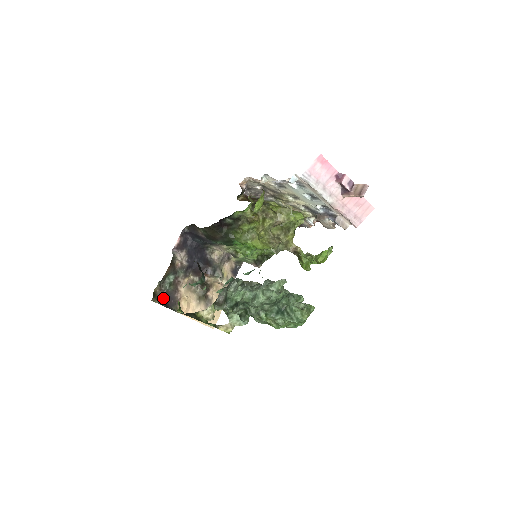
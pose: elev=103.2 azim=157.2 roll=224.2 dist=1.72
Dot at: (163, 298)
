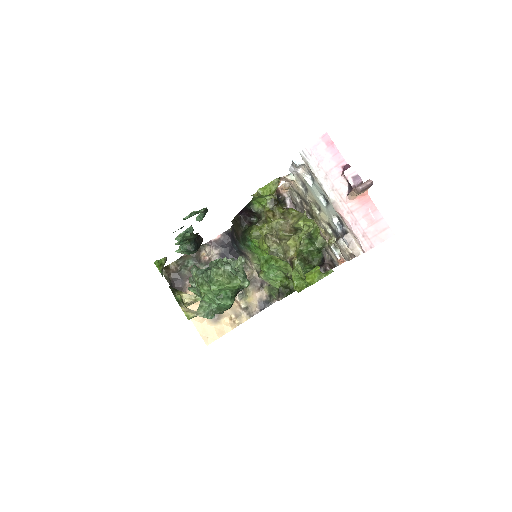
Dot at: (174, 277)
